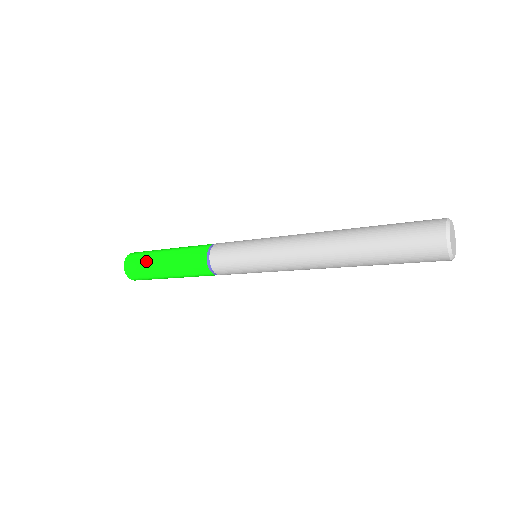
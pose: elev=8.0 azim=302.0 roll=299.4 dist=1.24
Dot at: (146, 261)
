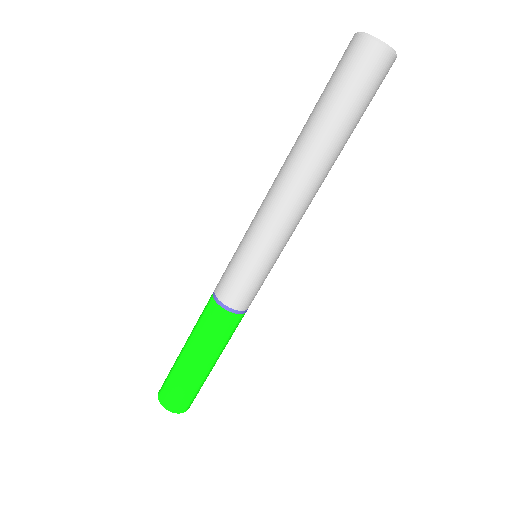
Dot at: occluded
